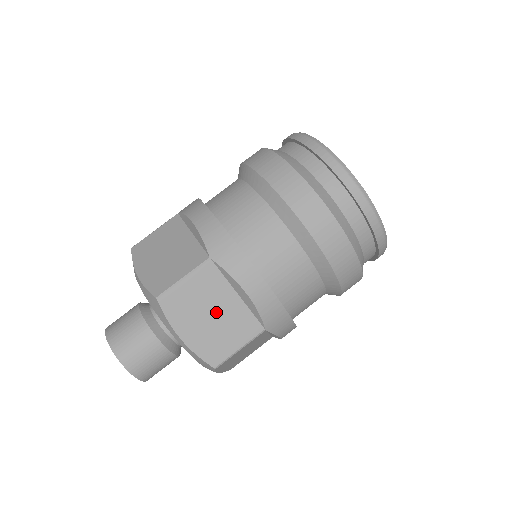
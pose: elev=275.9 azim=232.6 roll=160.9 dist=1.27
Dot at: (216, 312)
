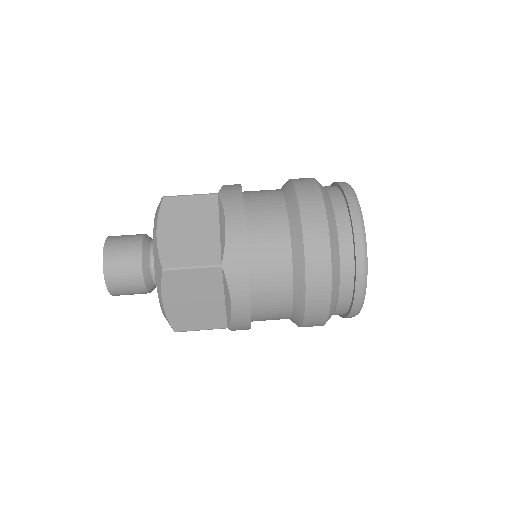
Dot at: (201, 300)
